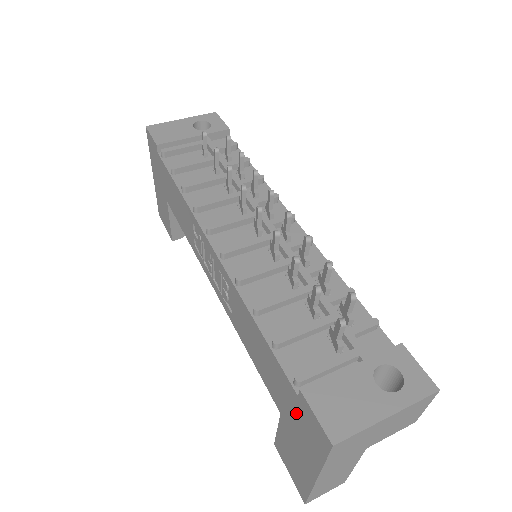
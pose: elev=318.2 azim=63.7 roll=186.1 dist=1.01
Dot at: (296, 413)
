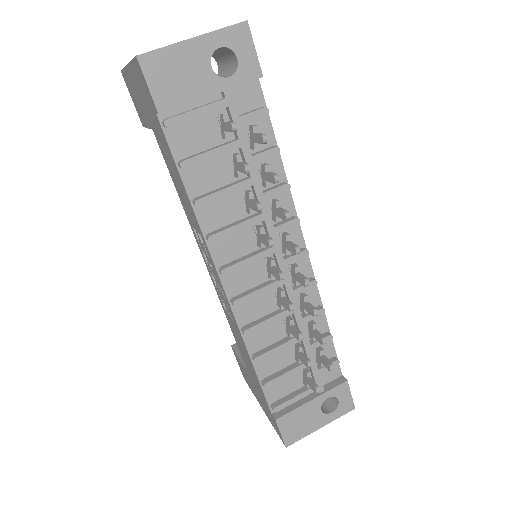
Dot at: (264, 403)
